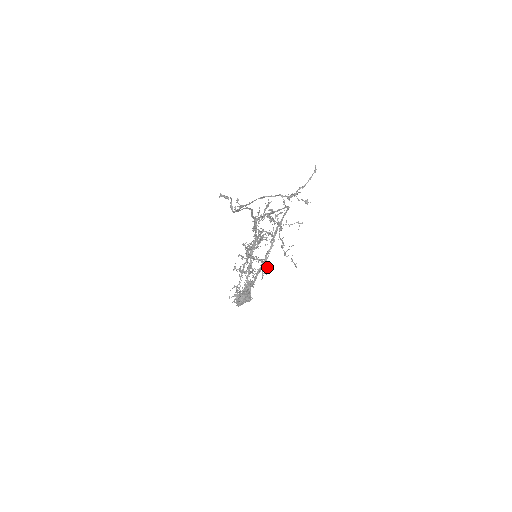
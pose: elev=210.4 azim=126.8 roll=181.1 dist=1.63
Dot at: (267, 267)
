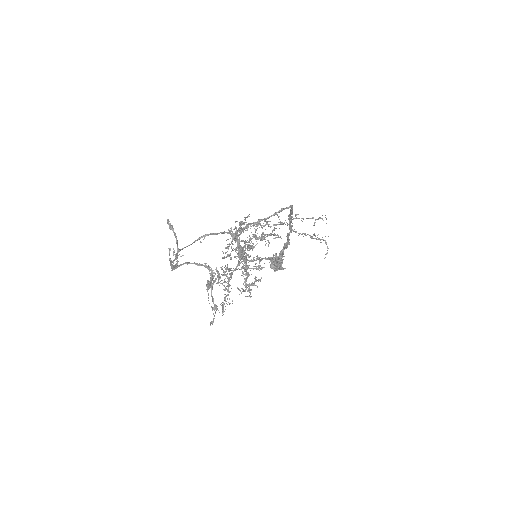
Dot at: (278, 262)
